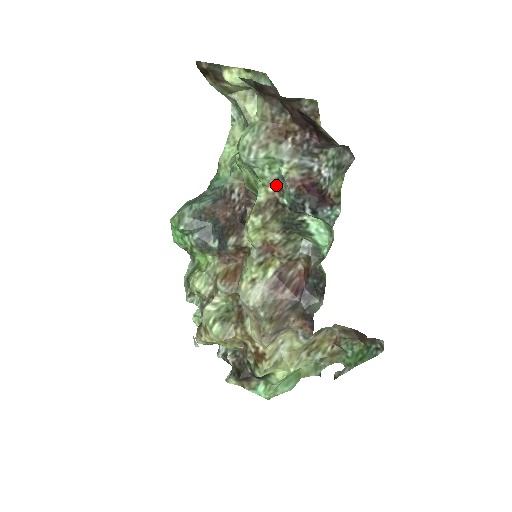
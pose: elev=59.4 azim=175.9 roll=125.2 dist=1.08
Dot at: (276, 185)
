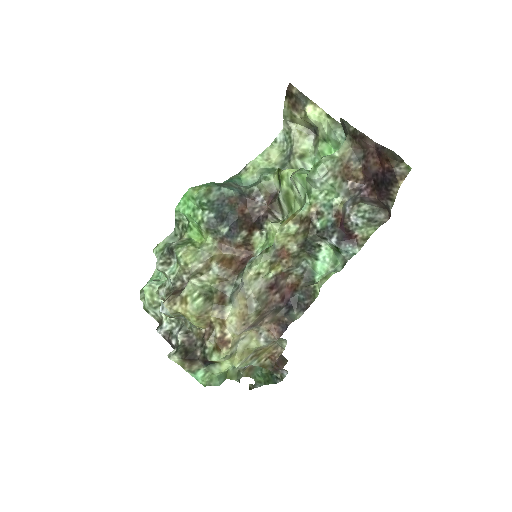
Dot at: (318, 209)
